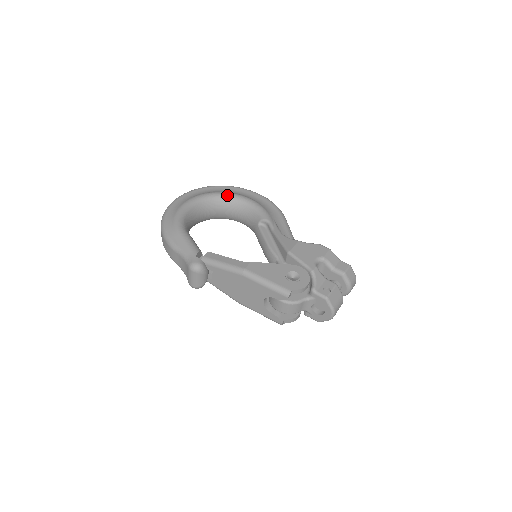
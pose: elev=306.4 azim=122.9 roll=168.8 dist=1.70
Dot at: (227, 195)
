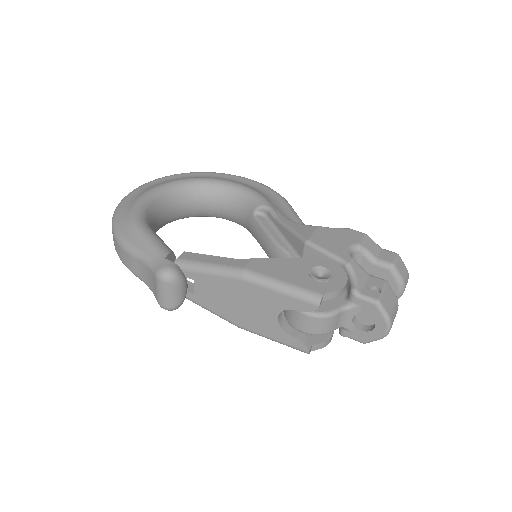
Dot at: (205, 180)
